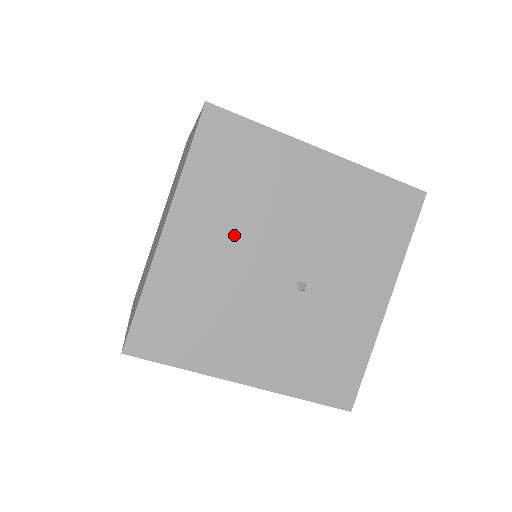
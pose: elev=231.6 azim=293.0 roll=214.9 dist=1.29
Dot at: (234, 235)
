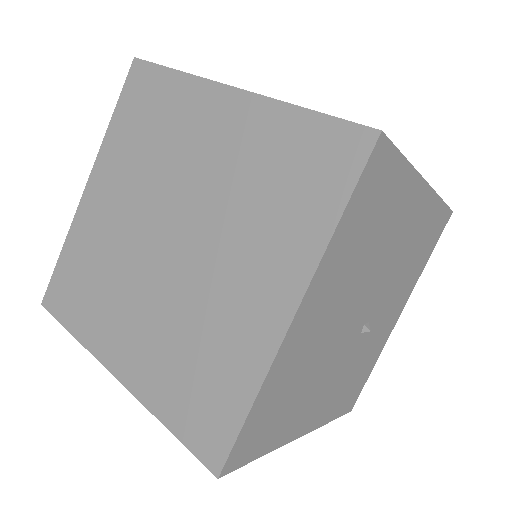
Dot at: (344, 298)
